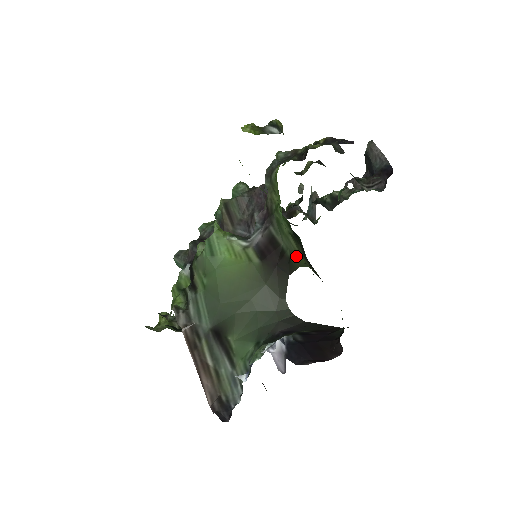
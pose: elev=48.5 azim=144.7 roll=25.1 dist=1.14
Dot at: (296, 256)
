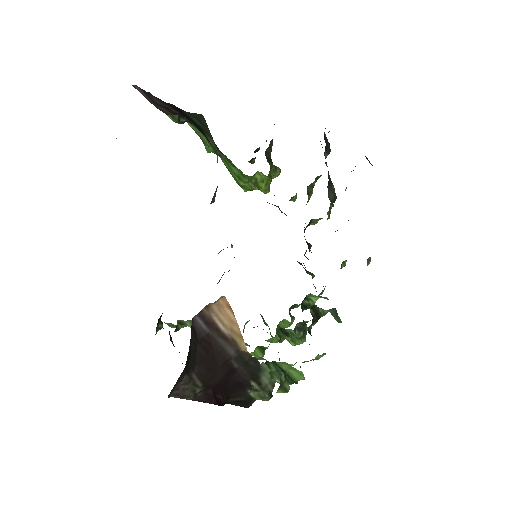
Dot at: occluded
